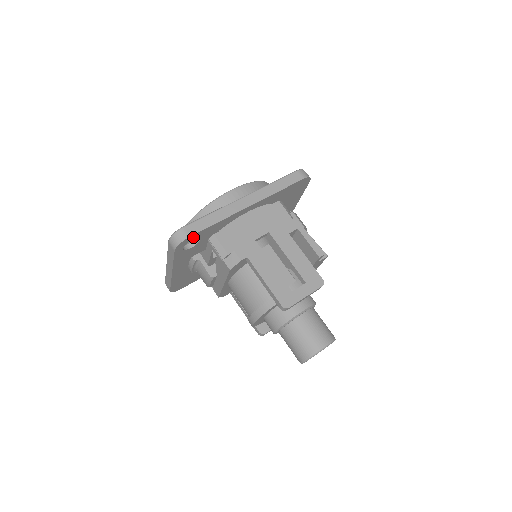
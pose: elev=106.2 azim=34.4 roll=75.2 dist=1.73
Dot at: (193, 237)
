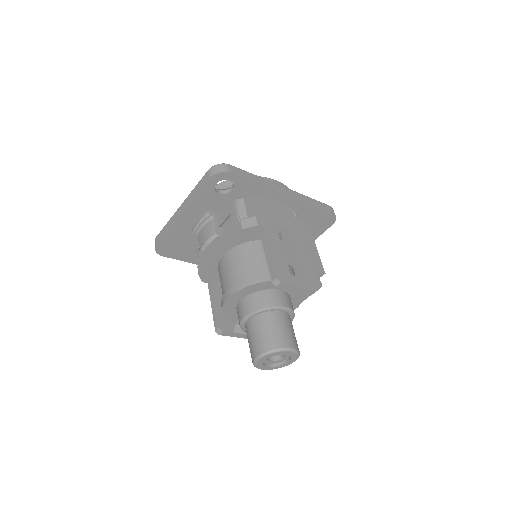
Dot at: (232, 178)
